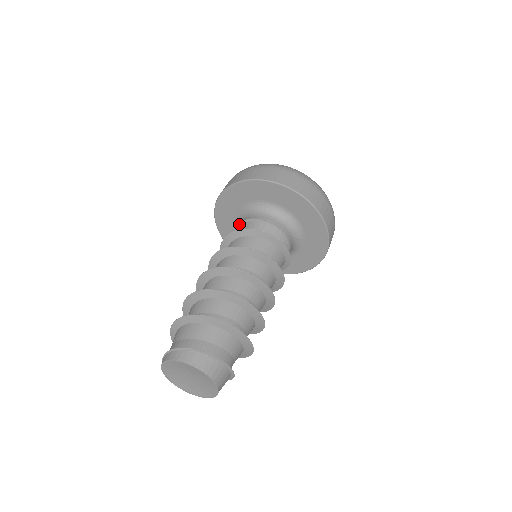
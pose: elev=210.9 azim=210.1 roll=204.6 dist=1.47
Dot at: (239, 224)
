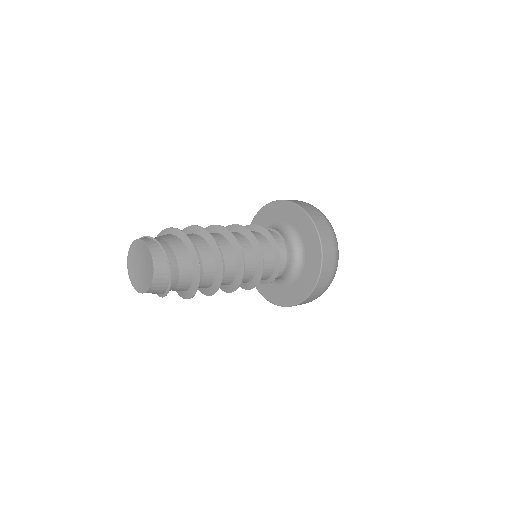
Dot at: (266, 228)
